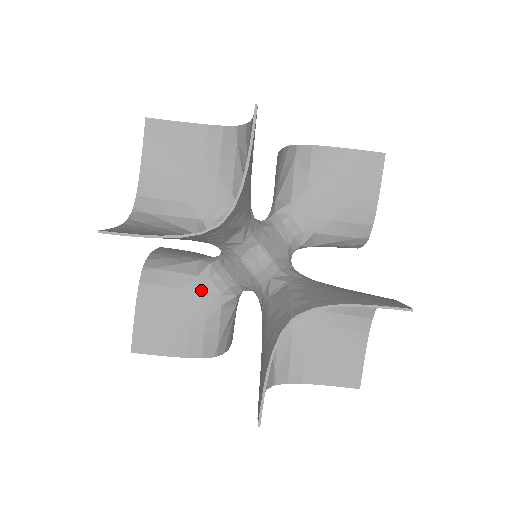
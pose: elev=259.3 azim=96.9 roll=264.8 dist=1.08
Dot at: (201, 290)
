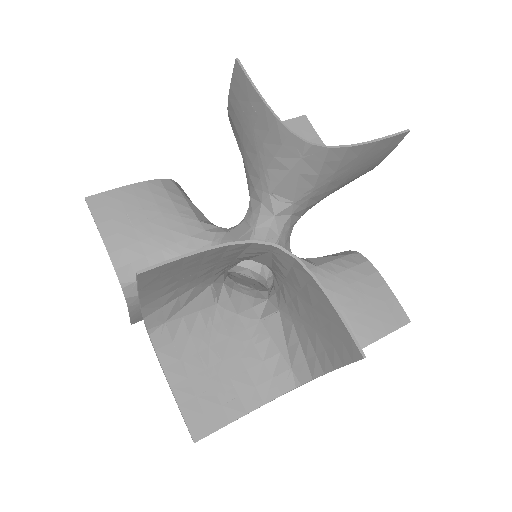
Dot at: occluded
